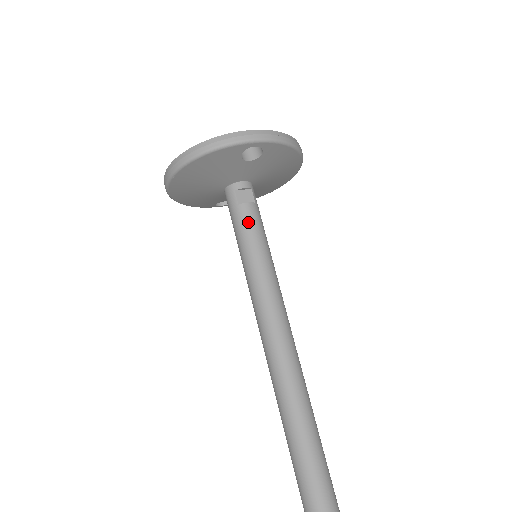
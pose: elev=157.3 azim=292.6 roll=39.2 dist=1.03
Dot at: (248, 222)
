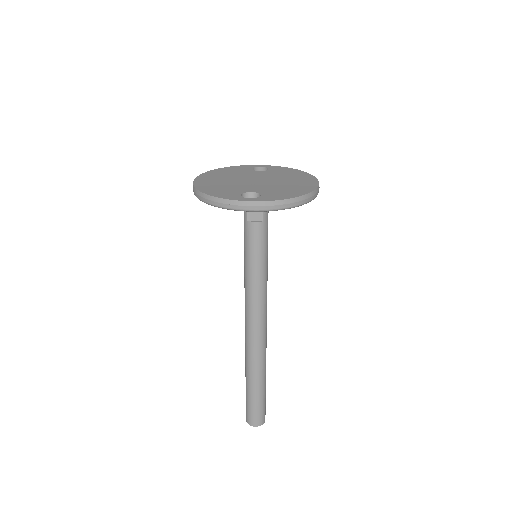
Dot at: (251, 237)
